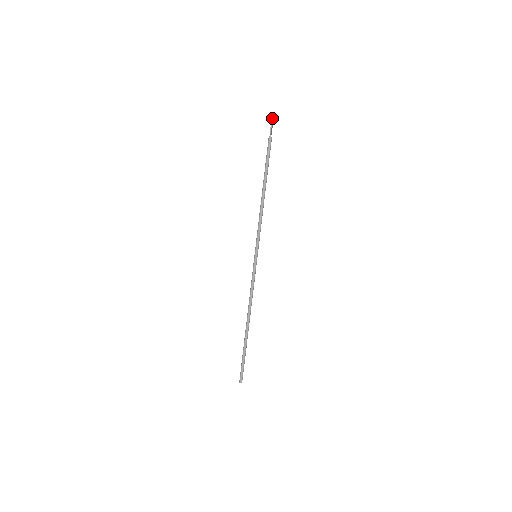
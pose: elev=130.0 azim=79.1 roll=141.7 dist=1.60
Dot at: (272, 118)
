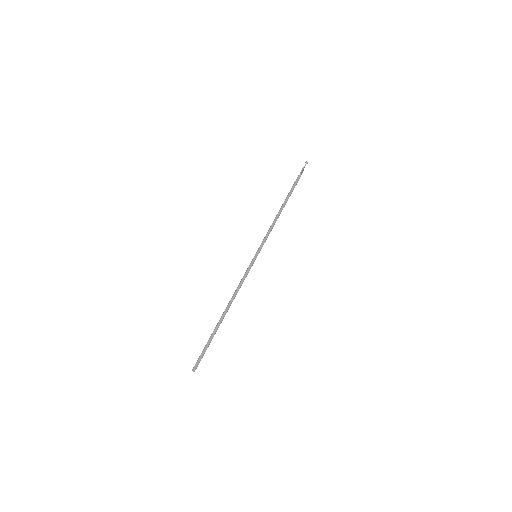
Dot at: (305, 164)
